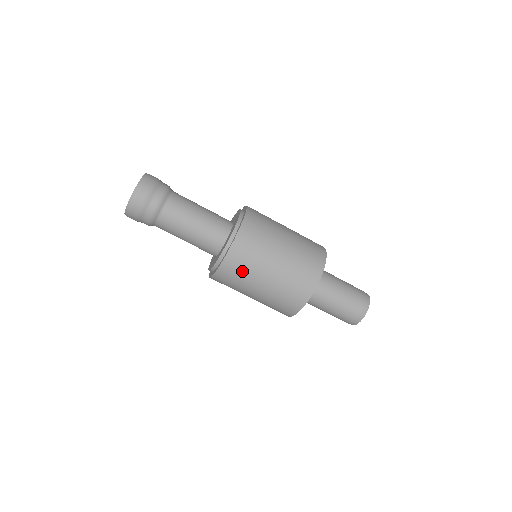
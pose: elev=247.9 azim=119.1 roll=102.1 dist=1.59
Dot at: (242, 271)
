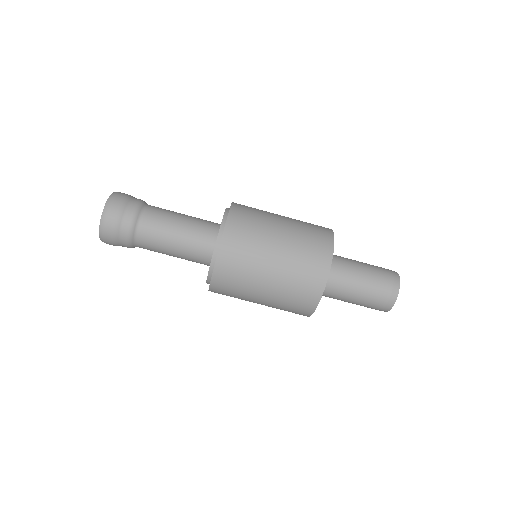
Dot at: (249, 236)
